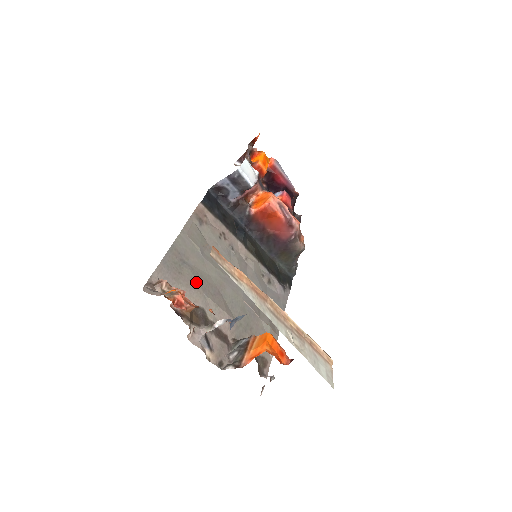
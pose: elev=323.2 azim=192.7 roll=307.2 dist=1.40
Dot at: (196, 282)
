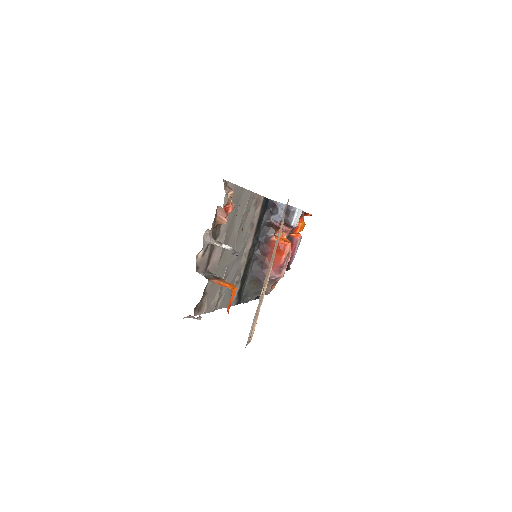
Dot at: (231, 219)
